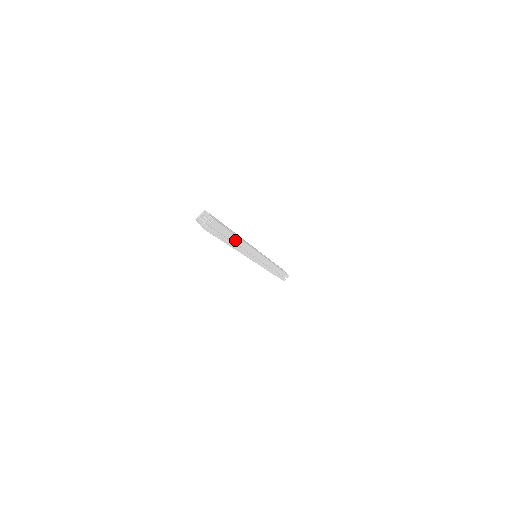
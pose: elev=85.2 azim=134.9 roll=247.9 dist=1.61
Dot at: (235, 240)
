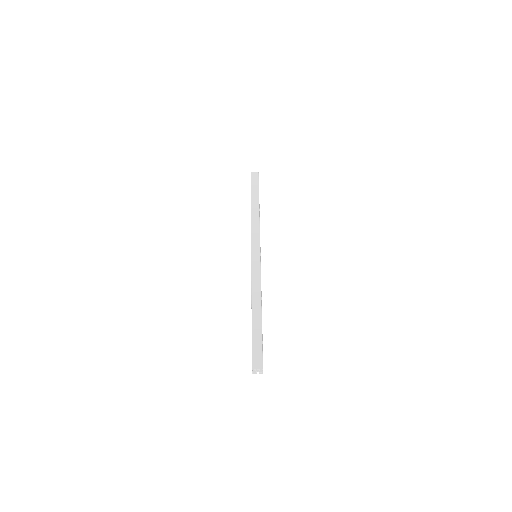
Dot at: occluded
